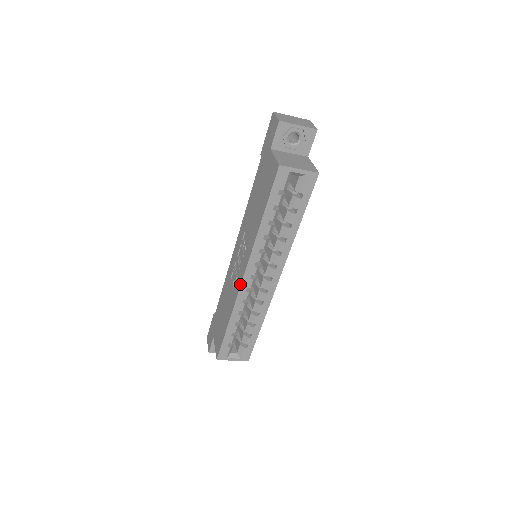
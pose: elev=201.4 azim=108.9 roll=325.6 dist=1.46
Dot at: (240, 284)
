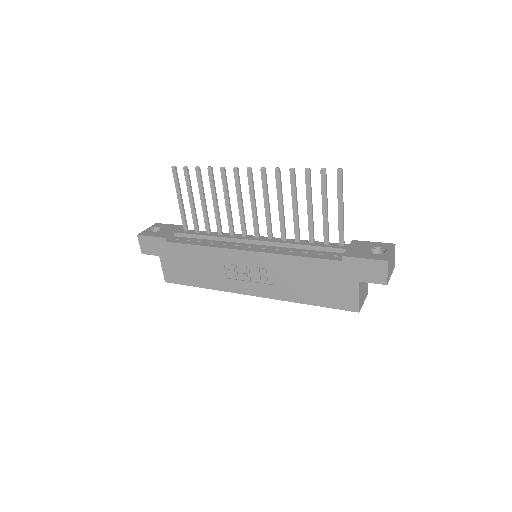
Dot at: (243, 293)
